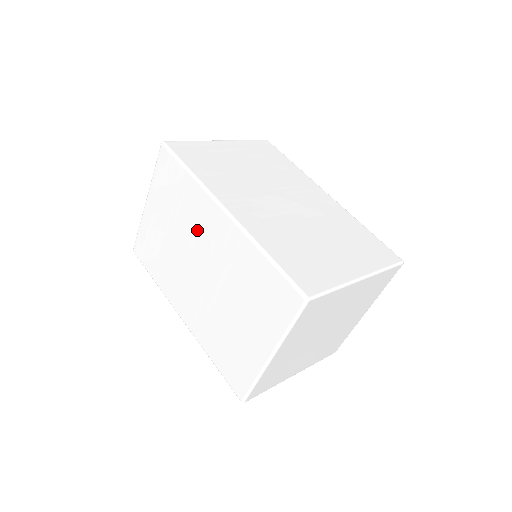
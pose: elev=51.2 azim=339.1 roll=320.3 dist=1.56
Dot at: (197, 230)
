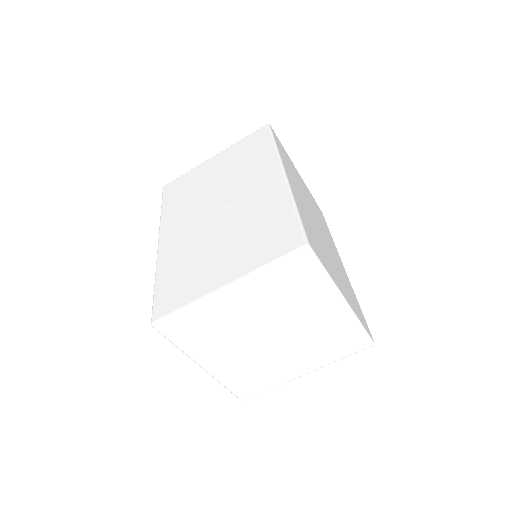
Dot at: occluded
